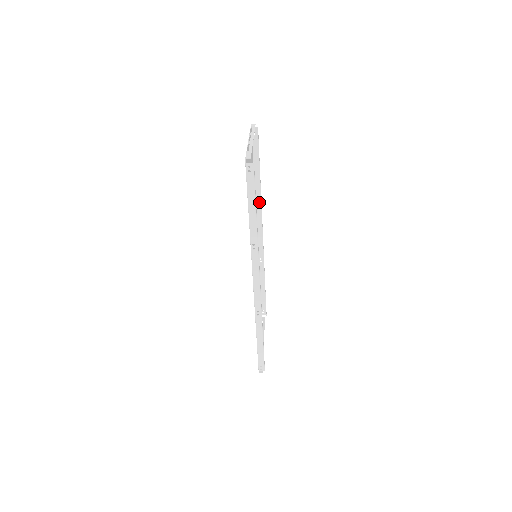
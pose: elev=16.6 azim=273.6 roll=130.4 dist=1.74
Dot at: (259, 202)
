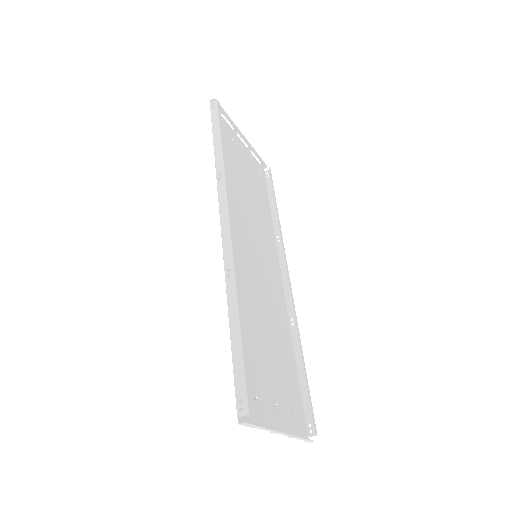
Dot at: (280, 240)
